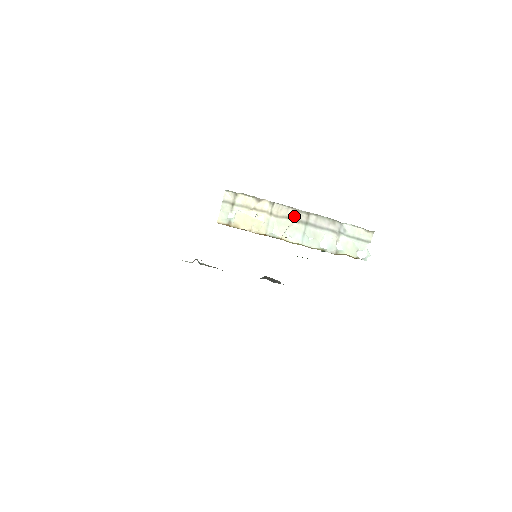
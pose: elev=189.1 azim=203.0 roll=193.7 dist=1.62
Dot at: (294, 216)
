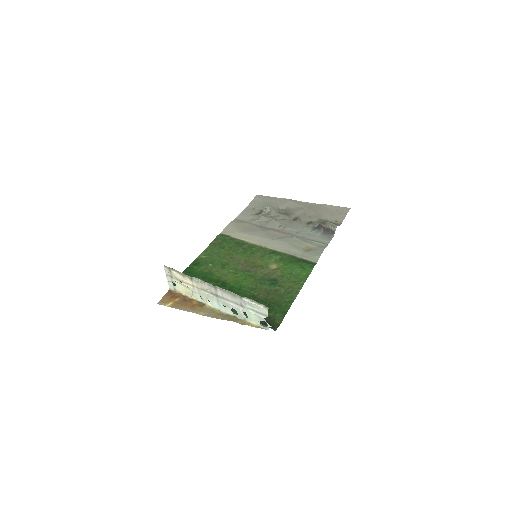
Dot at: (207, 289)
